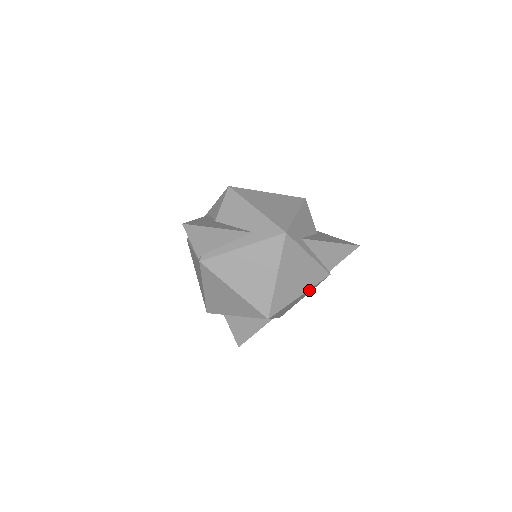
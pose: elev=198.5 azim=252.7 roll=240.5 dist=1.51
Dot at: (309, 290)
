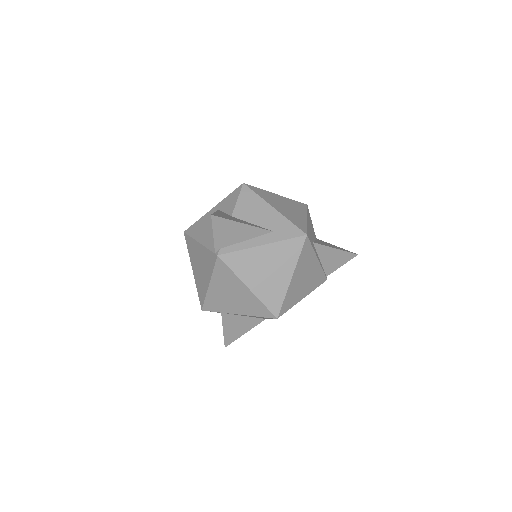
Dot at: occluded
